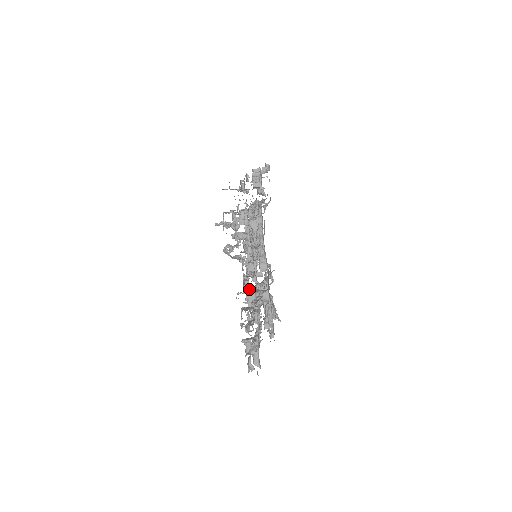
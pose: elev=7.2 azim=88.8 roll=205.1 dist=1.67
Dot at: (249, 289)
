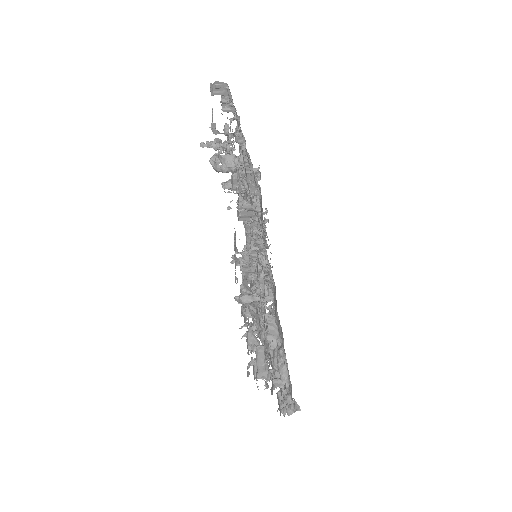
Dot at: occluded
